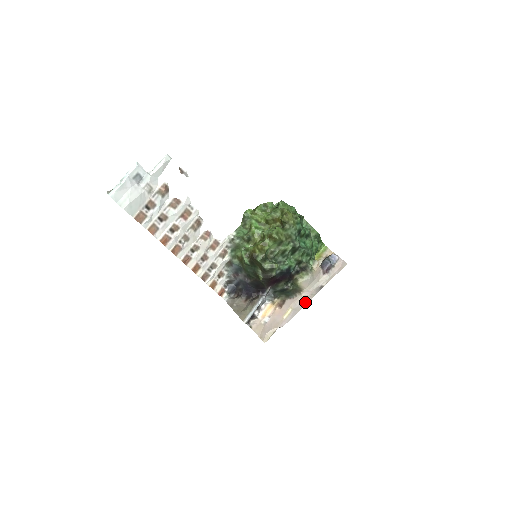
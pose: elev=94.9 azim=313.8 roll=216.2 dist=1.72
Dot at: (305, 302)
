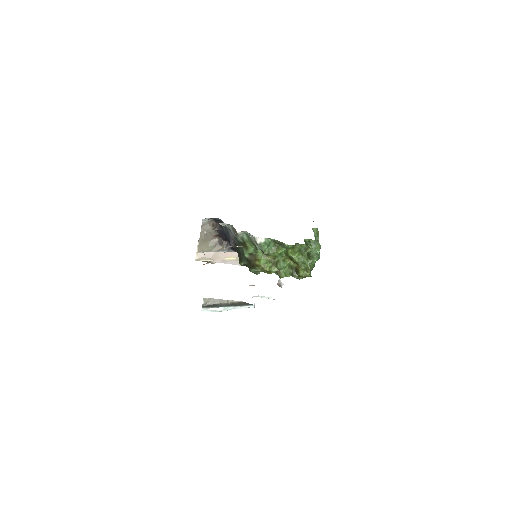
Dot at: occluded
